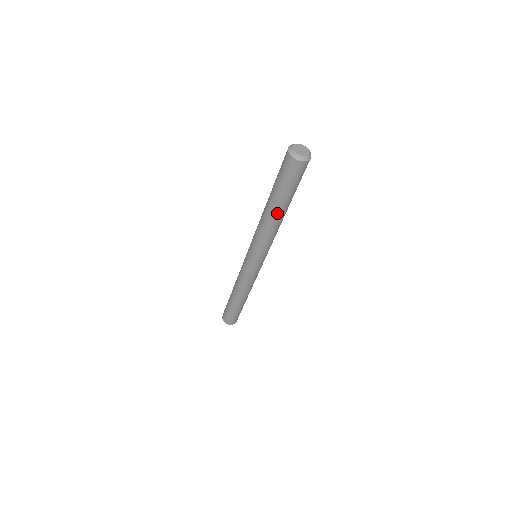
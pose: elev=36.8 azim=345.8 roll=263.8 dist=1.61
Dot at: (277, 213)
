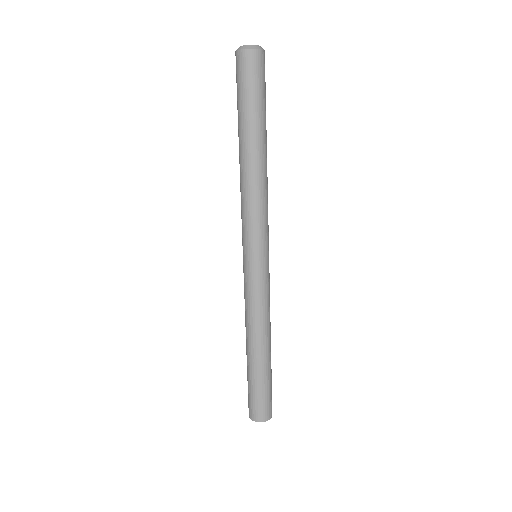
Dot at: (242, 148)
